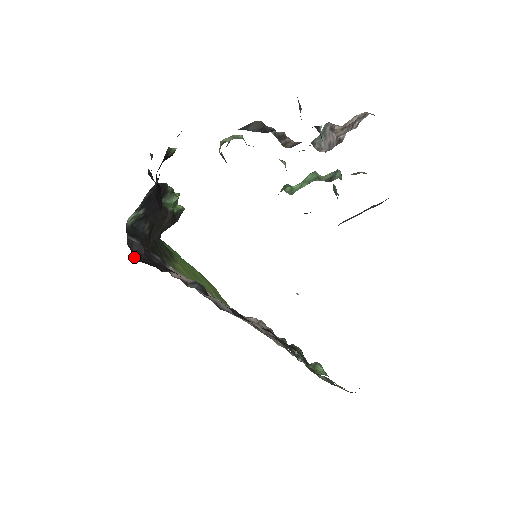
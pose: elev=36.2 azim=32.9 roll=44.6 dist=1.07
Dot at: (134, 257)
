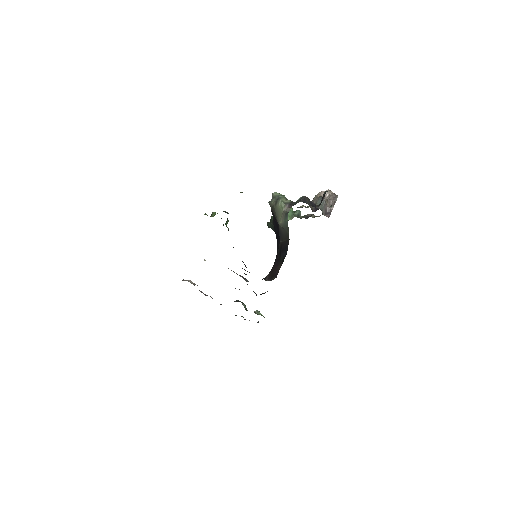
Dot at: occluded
